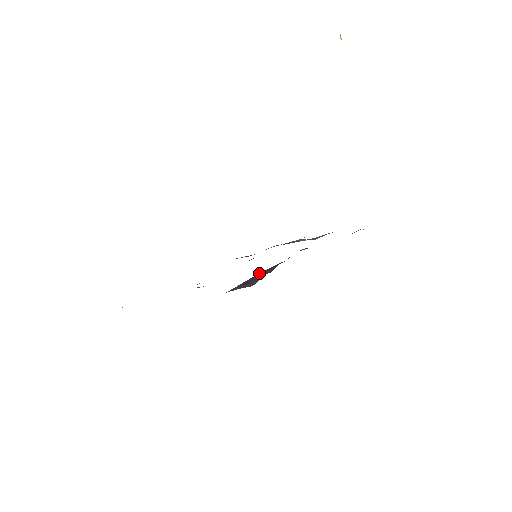
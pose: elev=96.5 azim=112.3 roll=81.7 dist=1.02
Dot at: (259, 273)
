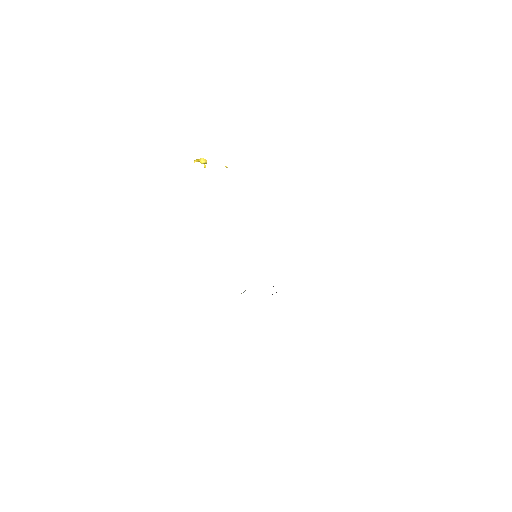
Dot at: occluded
